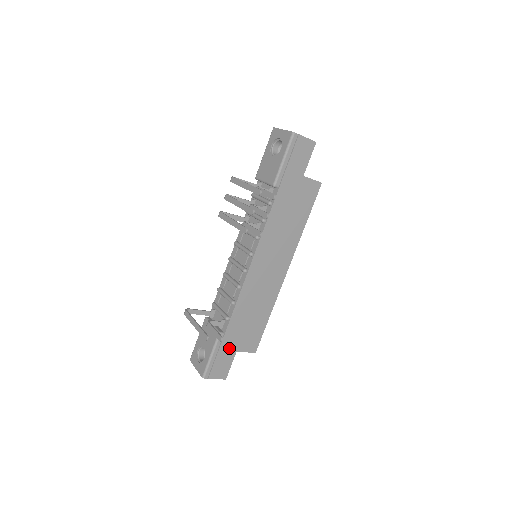
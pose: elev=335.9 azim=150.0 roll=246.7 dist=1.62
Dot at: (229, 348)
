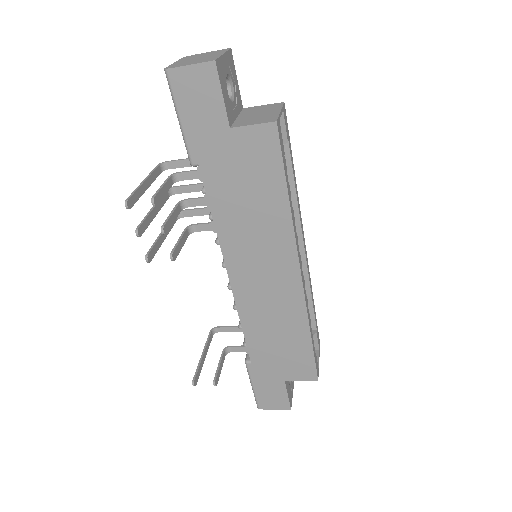
Dot at: (270, 377)
